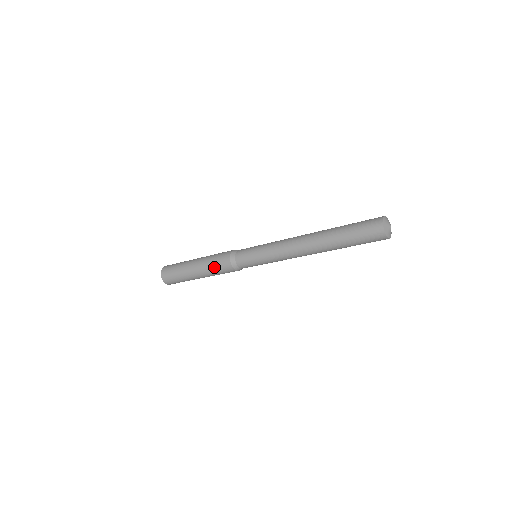
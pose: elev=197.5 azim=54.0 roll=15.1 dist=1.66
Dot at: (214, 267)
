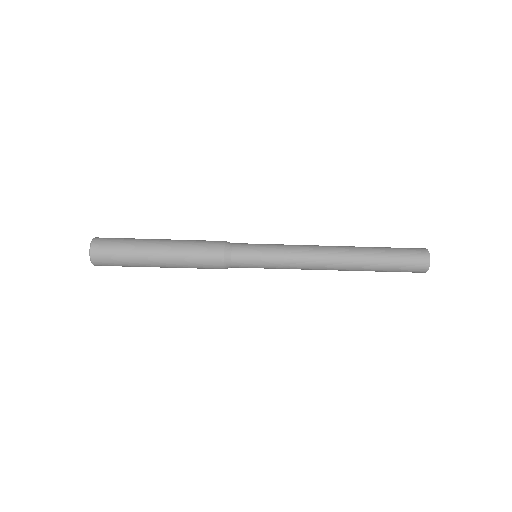
Dot at: (195, 262)
